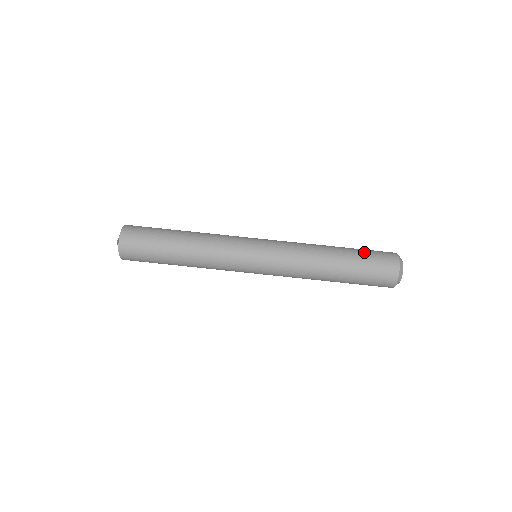
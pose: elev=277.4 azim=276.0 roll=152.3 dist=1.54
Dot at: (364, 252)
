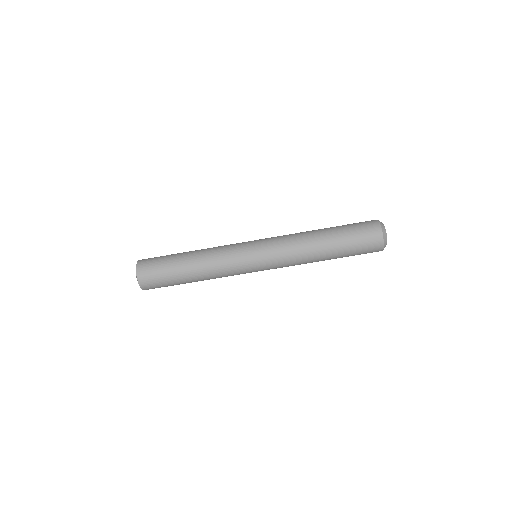
Dot at: (349, 232)
